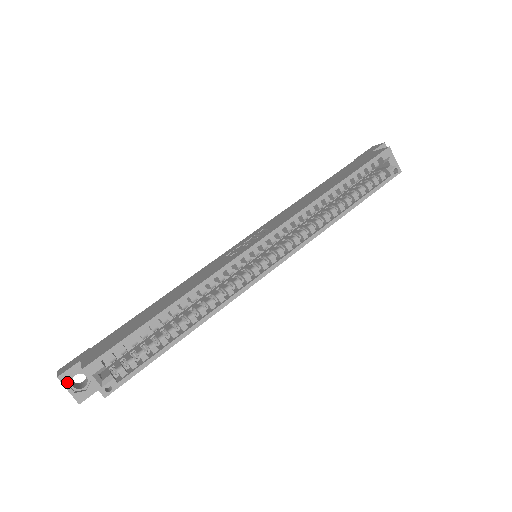
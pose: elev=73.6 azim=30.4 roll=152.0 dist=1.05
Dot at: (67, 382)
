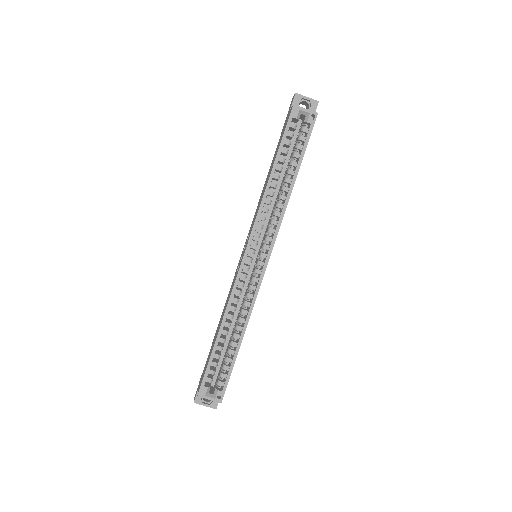
Dot at: (201, 402)
